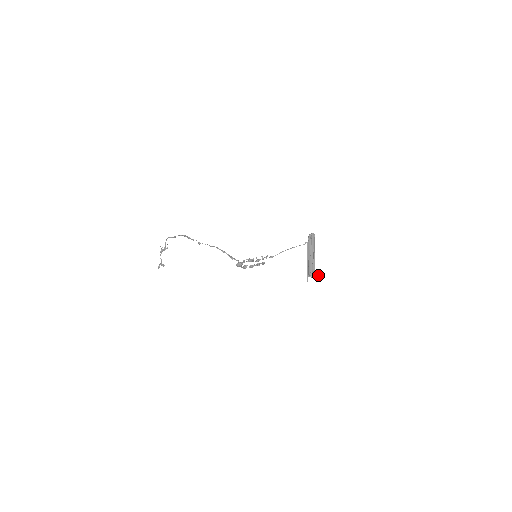
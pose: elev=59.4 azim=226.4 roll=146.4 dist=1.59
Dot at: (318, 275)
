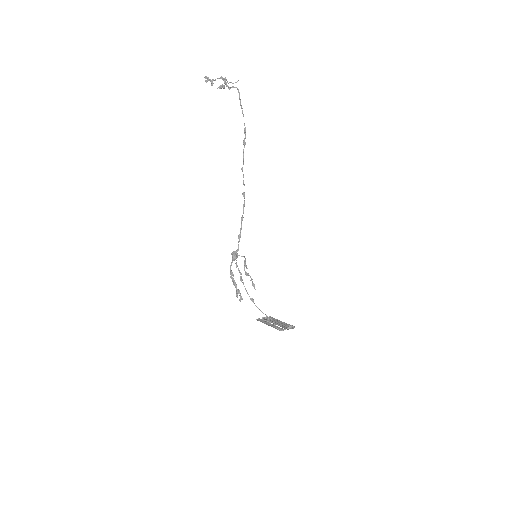
Dot at: occluded
